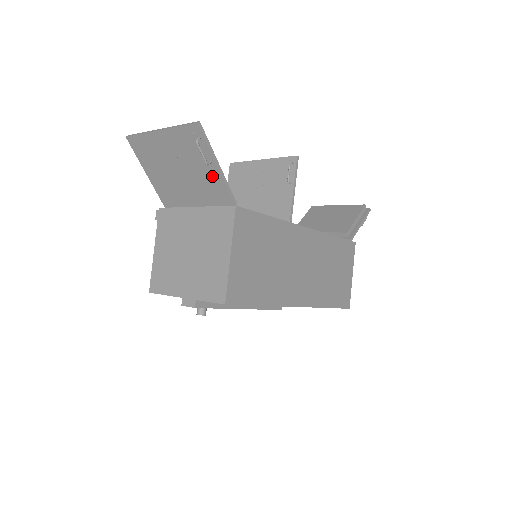
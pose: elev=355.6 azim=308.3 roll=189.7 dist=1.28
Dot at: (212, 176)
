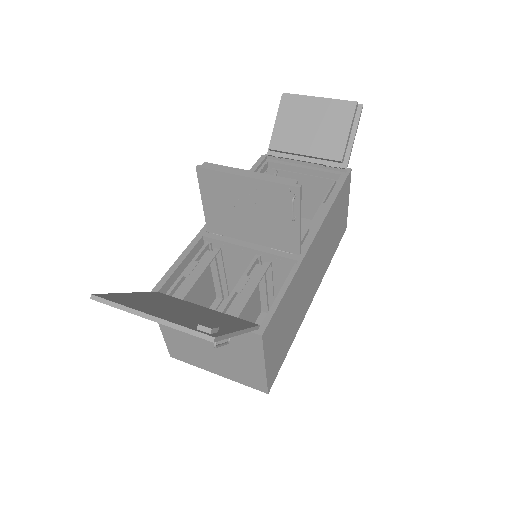
Dot at: occluded
